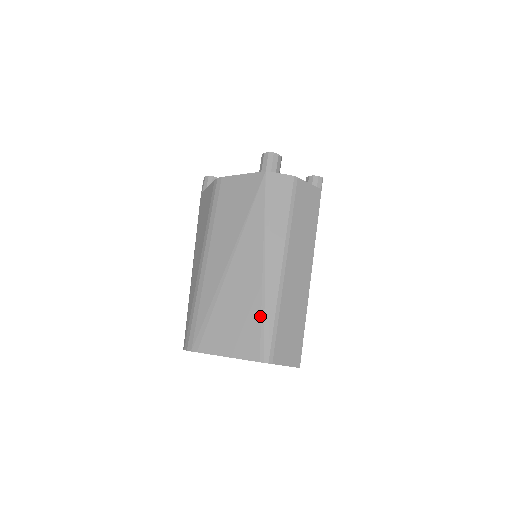
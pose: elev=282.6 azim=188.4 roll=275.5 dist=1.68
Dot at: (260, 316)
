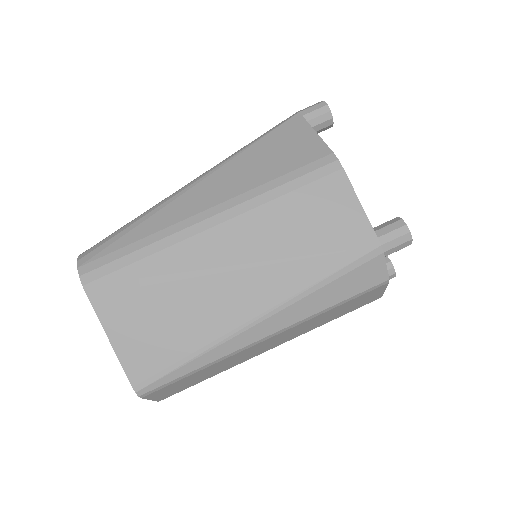
Dot at: (187, 355)
